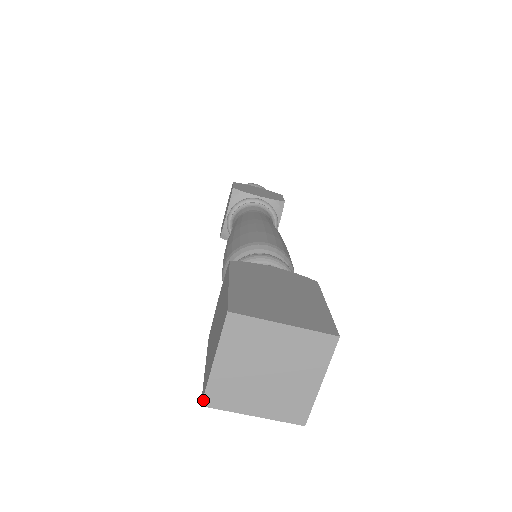
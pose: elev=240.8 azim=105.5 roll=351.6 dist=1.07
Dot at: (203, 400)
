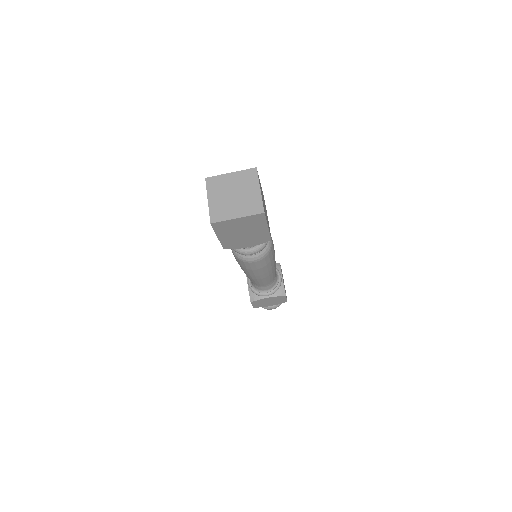
Dot at: (210, 220)
